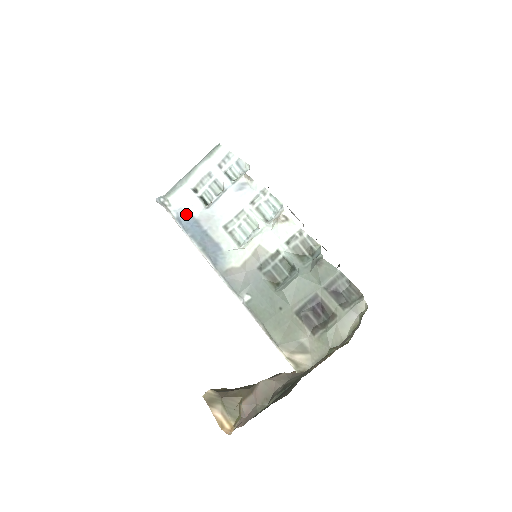
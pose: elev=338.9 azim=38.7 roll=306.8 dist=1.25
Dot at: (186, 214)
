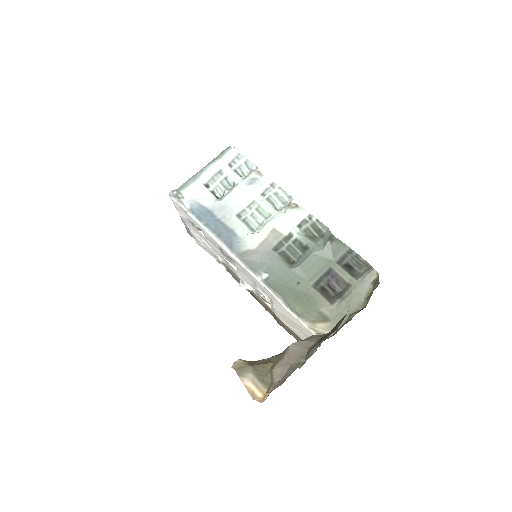
Dot at: (199, 205)
